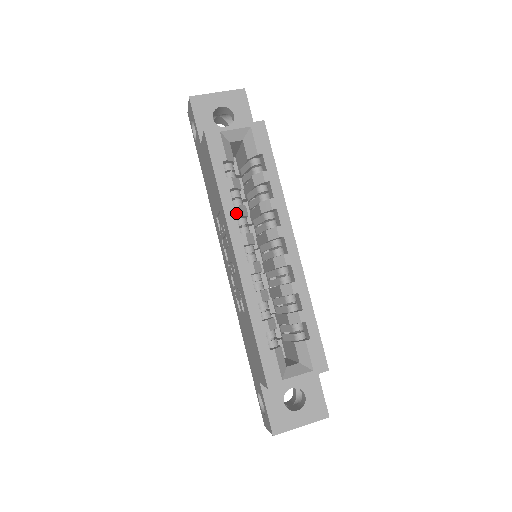
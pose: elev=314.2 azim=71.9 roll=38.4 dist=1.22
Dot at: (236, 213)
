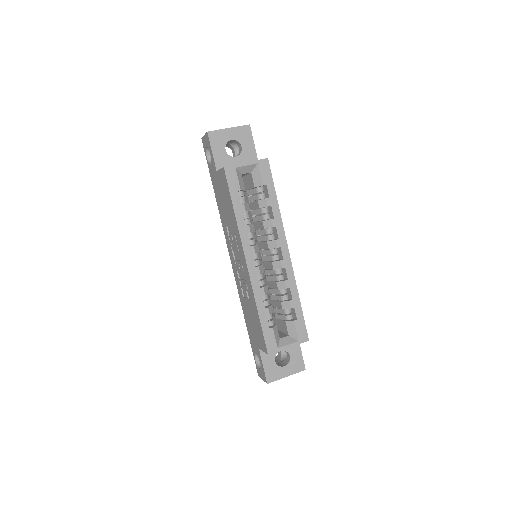
Dot at: (247, 231)
